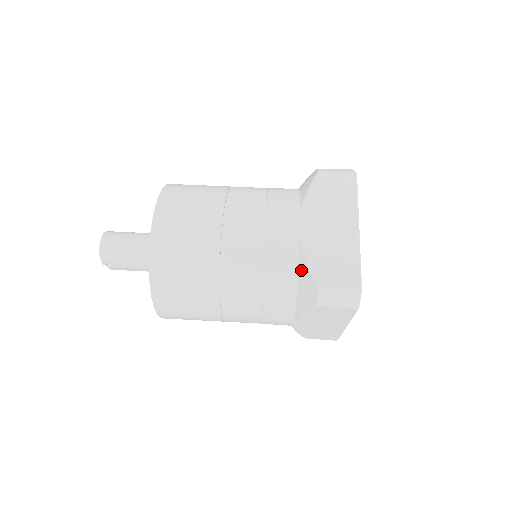
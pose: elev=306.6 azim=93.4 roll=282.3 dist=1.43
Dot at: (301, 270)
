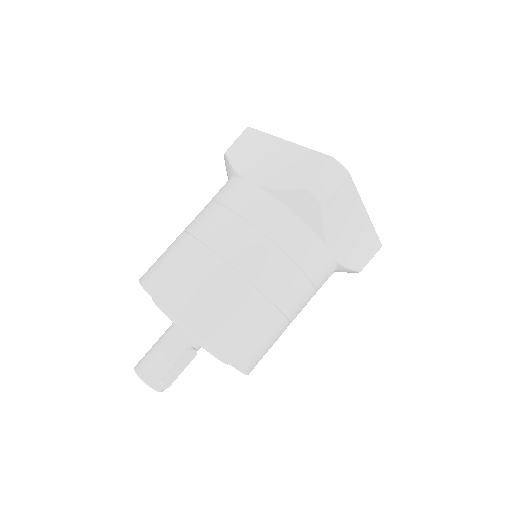
Dot at: (284, 200)
